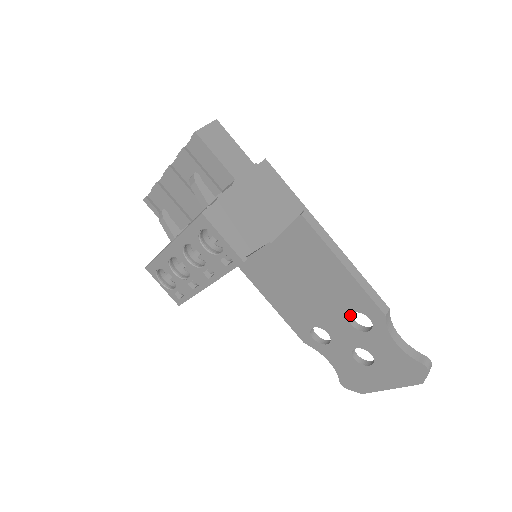
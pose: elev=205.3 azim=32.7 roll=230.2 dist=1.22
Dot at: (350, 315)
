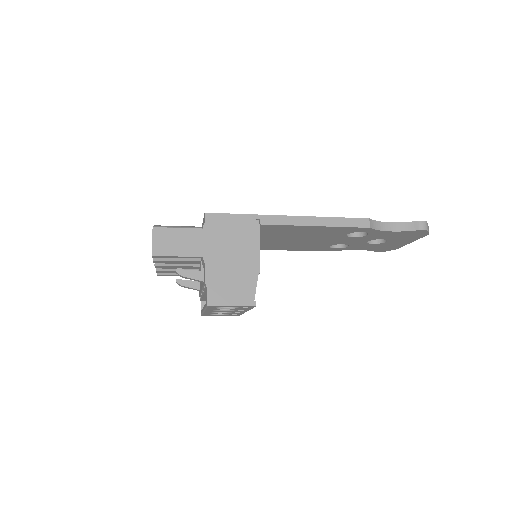
Dot at: occluded
